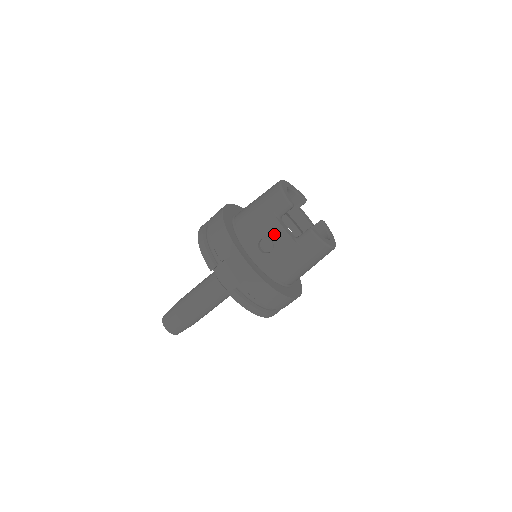
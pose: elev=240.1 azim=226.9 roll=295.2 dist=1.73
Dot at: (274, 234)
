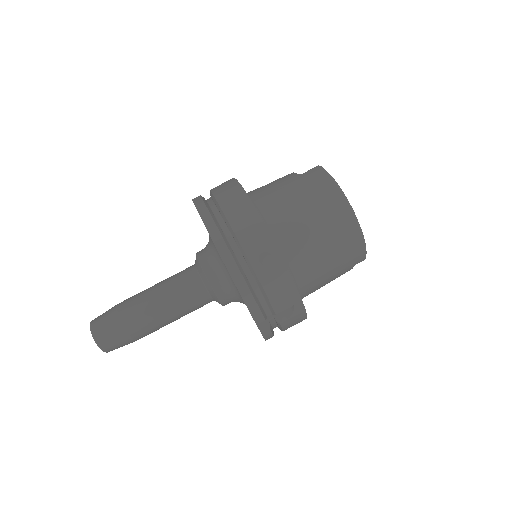
Dot at: occluded
